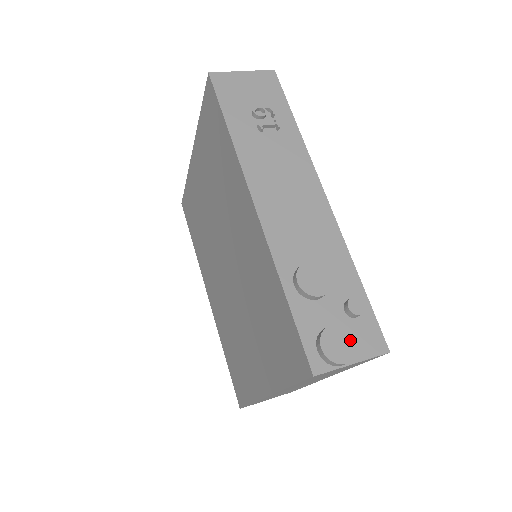
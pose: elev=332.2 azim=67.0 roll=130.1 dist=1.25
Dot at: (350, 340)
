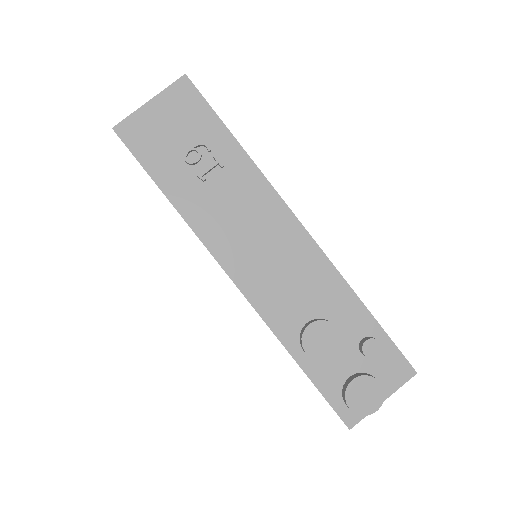
Dot at: (374, 387)
